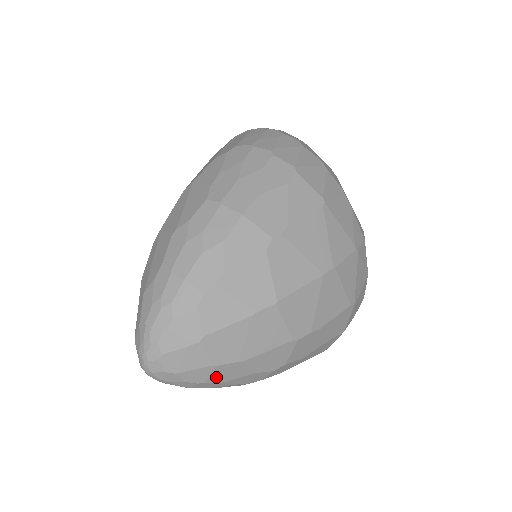
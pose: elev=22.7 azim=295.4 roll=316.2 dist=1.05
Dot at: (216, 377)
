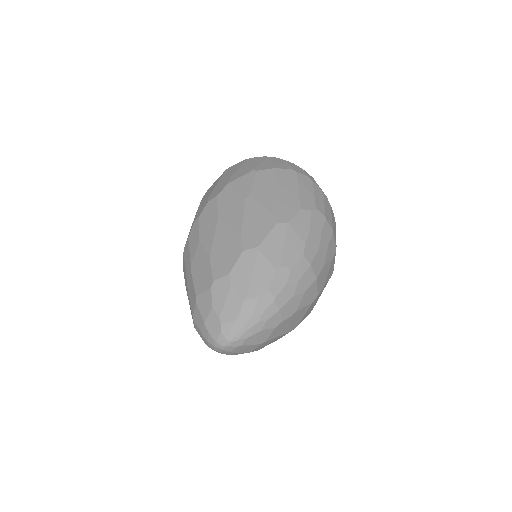
Dot at: occluded
